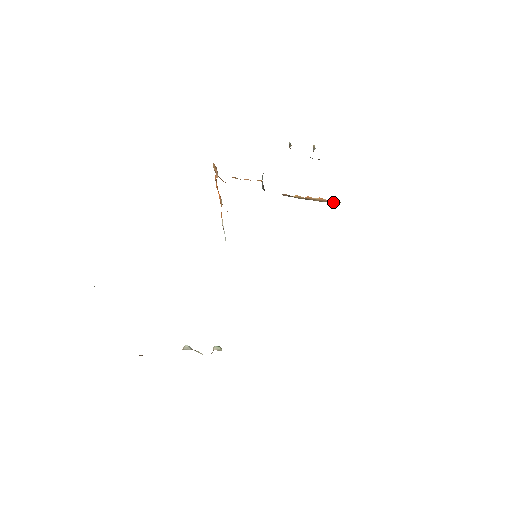
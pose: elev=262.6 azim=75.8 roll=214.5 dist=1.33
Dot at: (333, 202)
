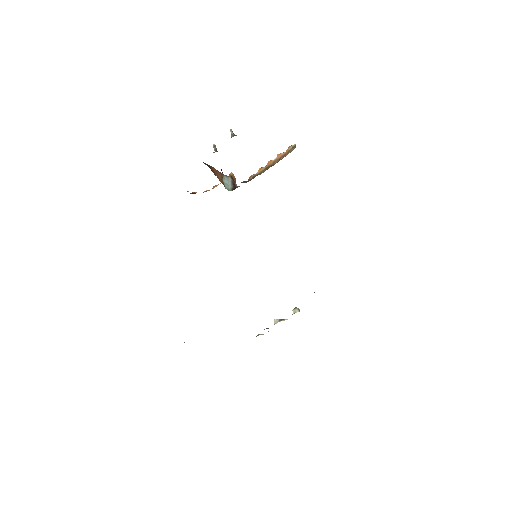
Dot at: (289, 152)
